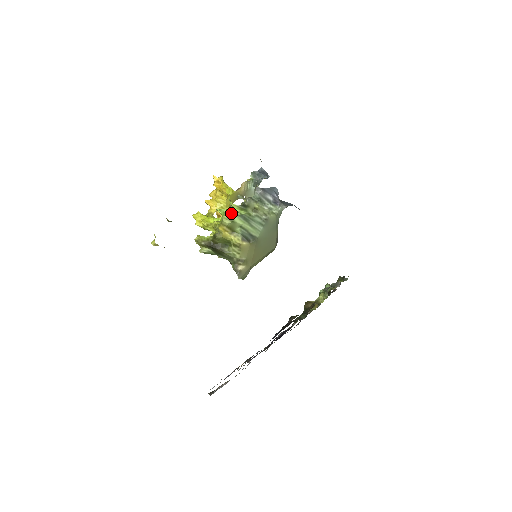
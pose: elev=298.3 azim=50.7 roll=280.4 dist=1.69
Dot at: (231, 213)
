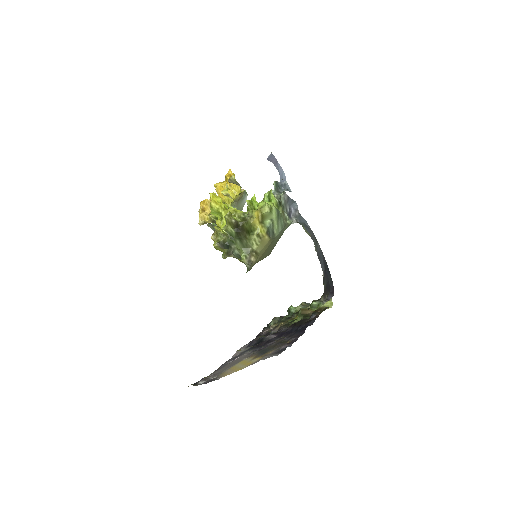
Dot at: (271, 204)
